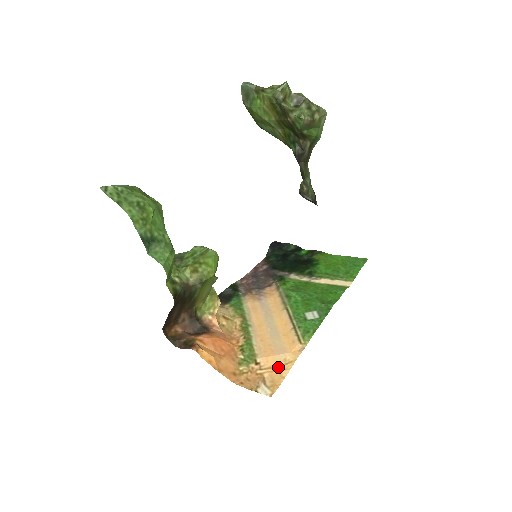
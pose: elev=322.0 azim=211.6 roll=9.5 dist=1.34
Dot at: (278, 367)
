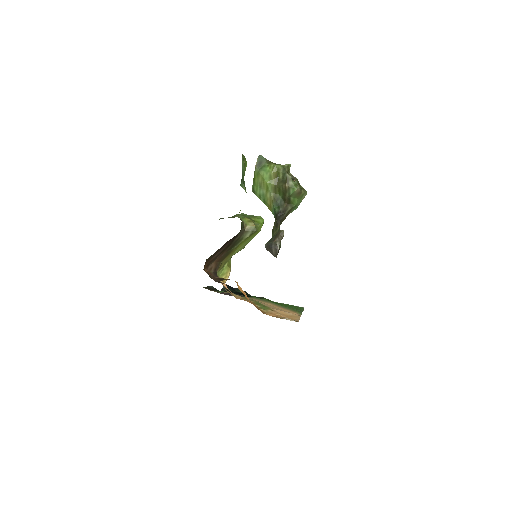
Dot at: (290, 316)
